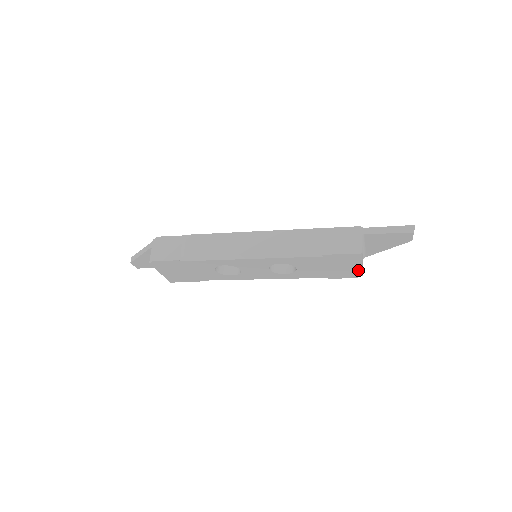
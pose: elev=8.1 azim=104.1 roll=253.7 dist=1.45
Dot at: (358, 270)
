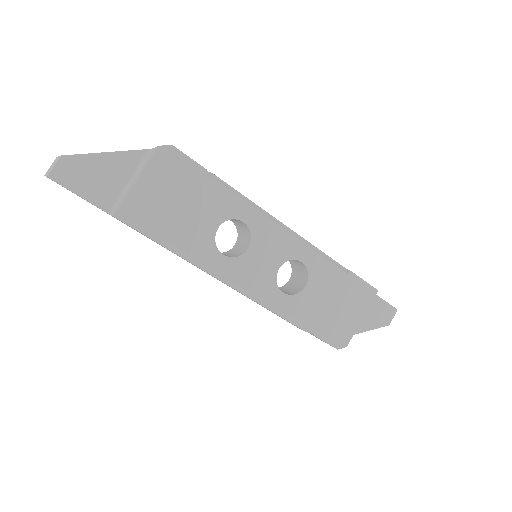
Dot at: (352, 329)
